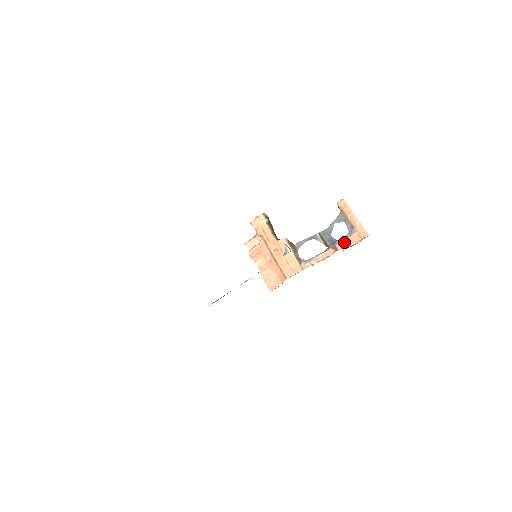
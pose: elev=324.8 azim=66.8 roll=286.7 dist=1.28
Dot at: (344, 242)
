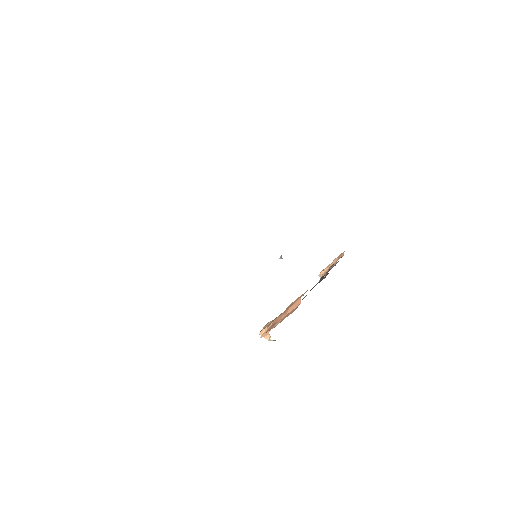
Dot at: occluded
